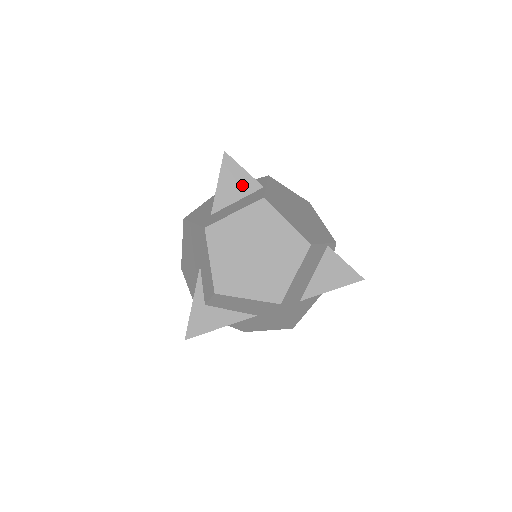
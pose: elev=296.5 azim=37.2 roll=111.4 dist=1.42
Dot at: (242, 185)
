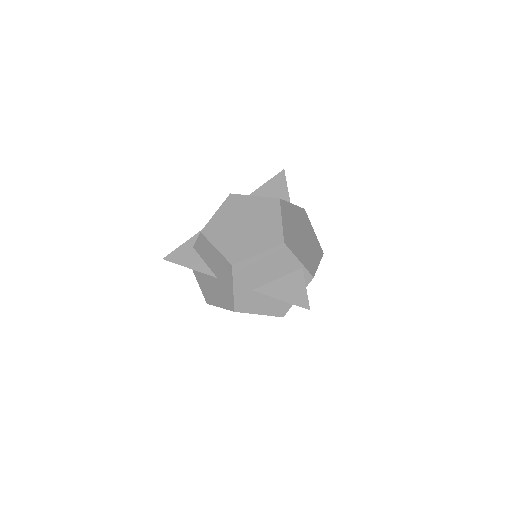
Dot at: (278, 194)
